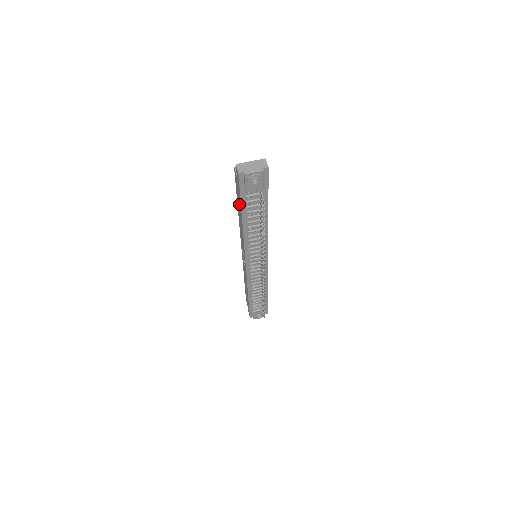
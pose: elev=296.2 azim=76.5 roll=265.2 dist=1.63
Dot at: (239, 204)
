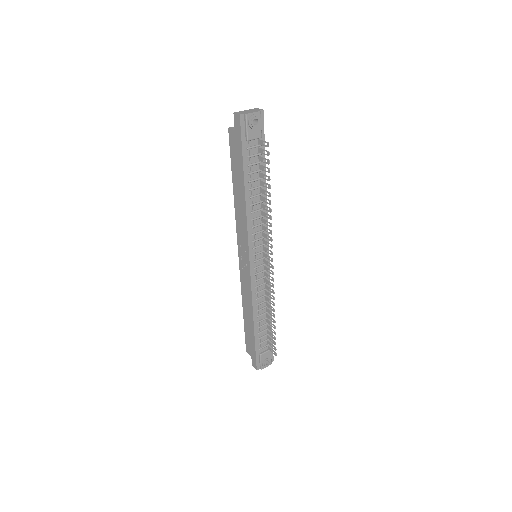
Dot at: (238, 169)
